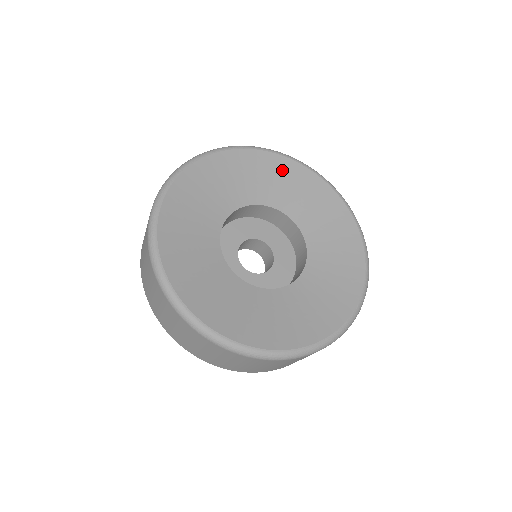
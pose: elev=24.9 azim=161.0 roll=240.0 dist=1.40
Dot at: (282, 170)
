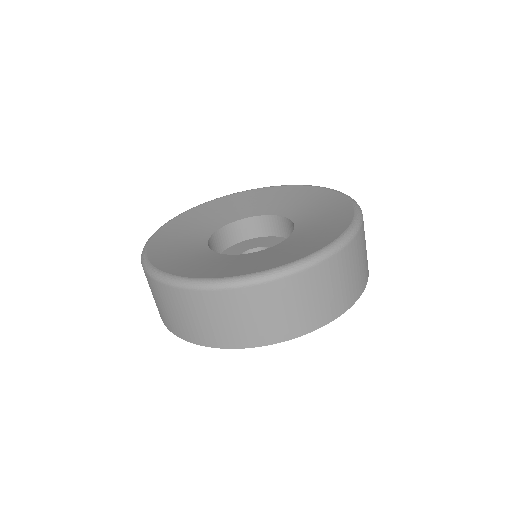
Dot at: (224, 203)
